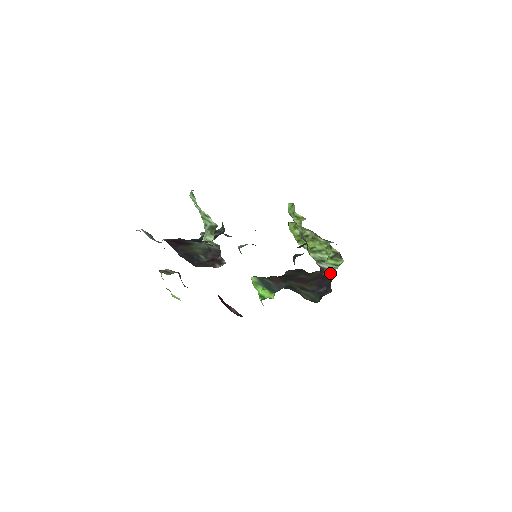
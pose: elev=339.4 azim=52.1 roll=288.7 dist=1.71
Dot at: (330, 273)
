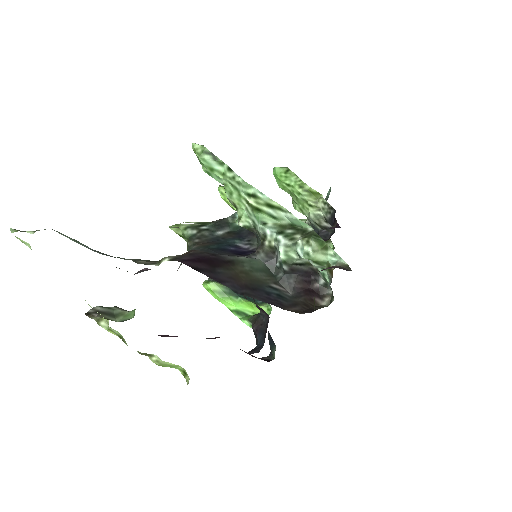
Dot at: occluded
